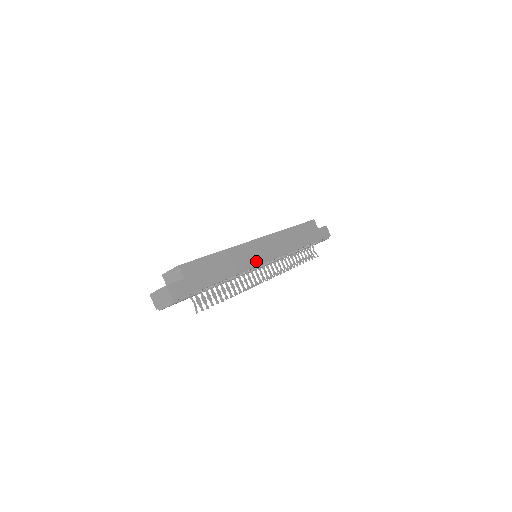
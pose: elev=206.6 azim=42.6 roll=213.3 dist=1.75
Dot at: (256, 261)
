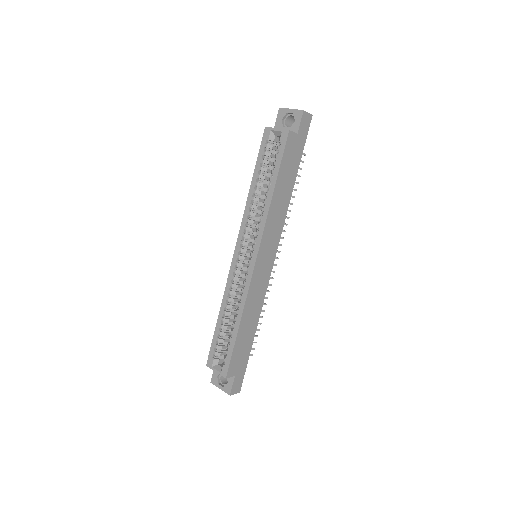
Dot at: (266, 279)
